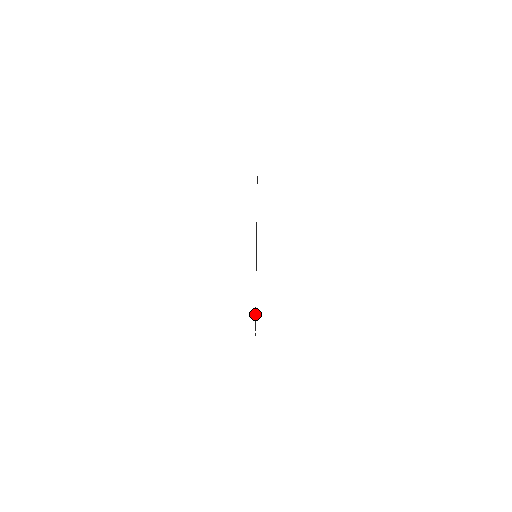
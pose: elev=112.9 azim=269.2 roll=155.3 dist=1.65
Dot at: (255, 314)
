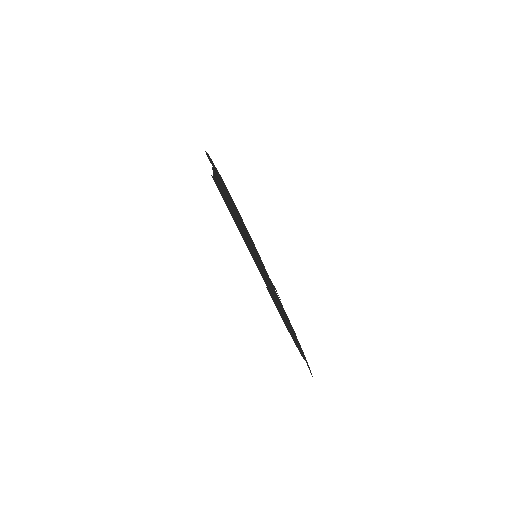
Dot at: occluded
